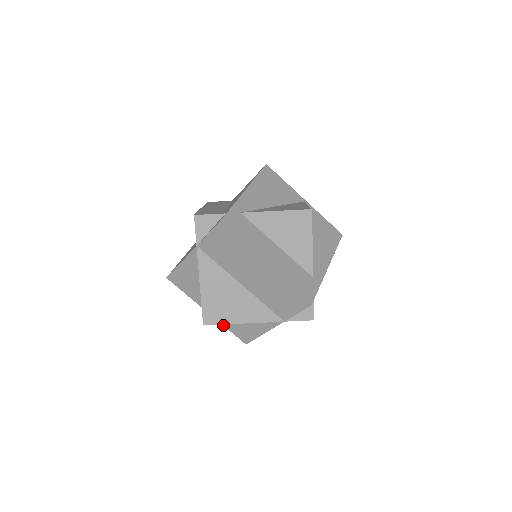
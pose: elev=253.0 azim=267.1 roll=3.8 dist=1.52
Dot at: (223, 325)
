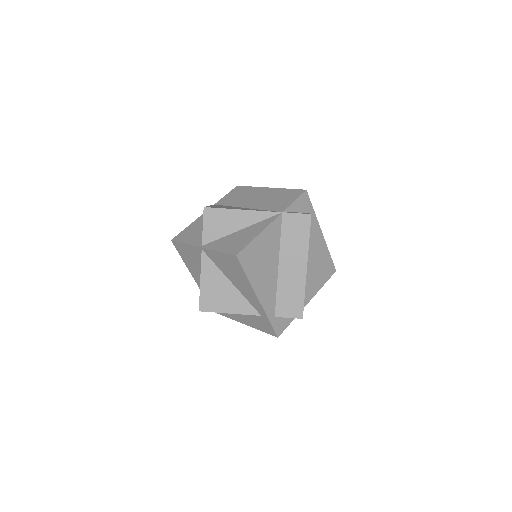
Dot at: (214, 250)
